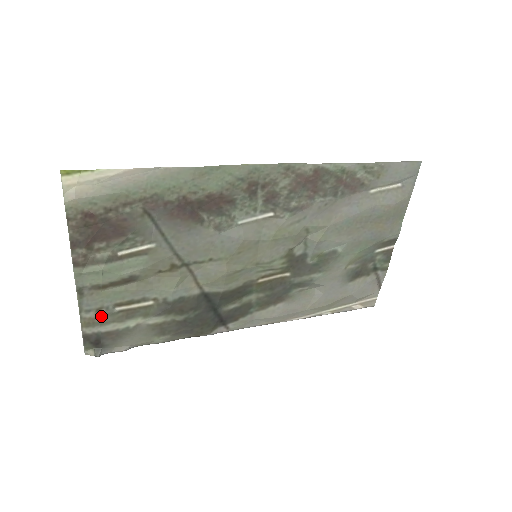
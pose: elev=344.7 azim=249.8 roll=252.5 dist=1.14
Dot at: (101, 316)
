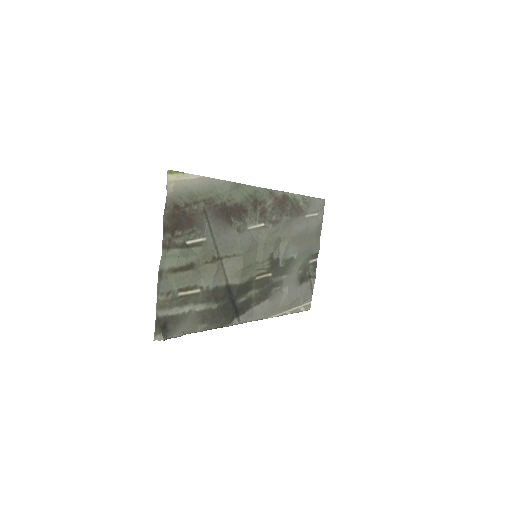
Dot at: (169, 300)
